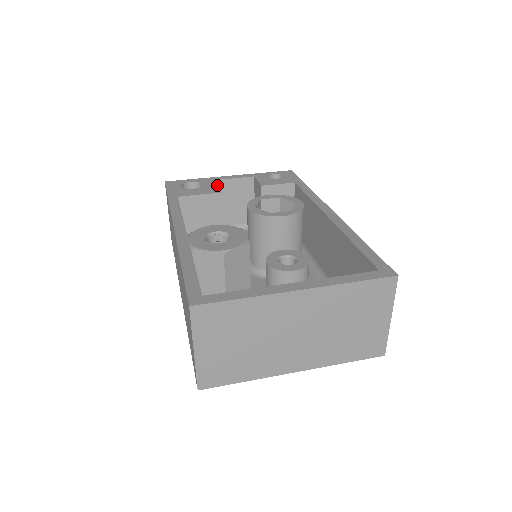
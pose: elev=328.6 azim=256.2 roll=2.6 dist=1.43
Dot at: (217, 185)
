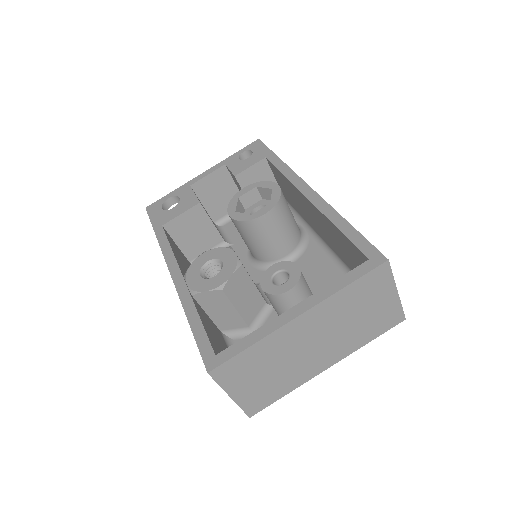
Dot at: (193, 193)
